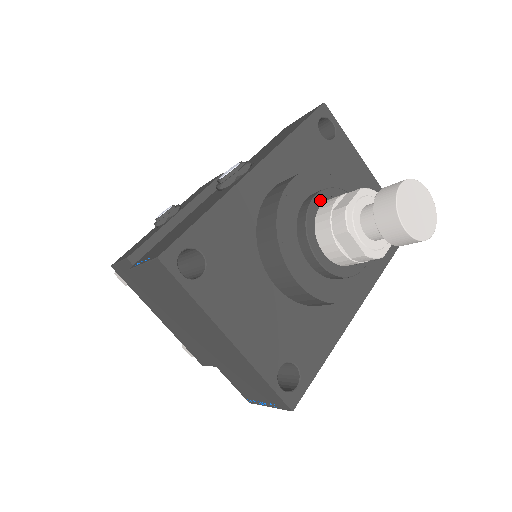
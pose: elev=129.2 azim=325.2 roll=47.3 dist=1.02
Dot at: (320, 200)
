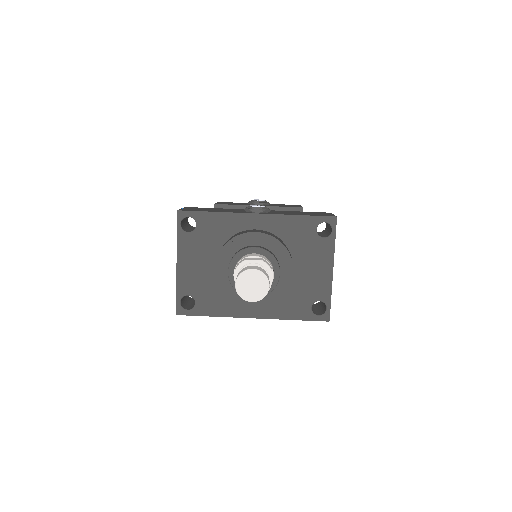
Dot at: (256, 251)
